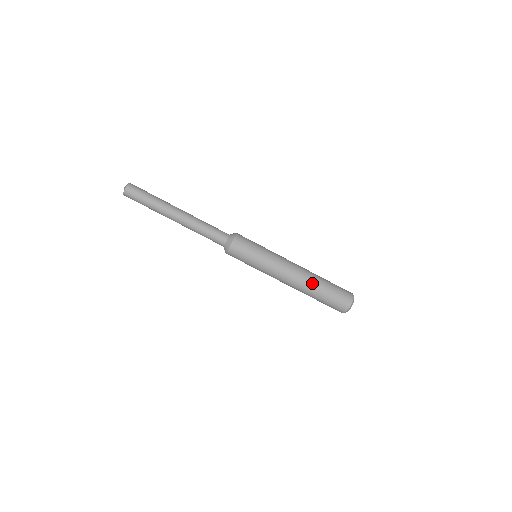
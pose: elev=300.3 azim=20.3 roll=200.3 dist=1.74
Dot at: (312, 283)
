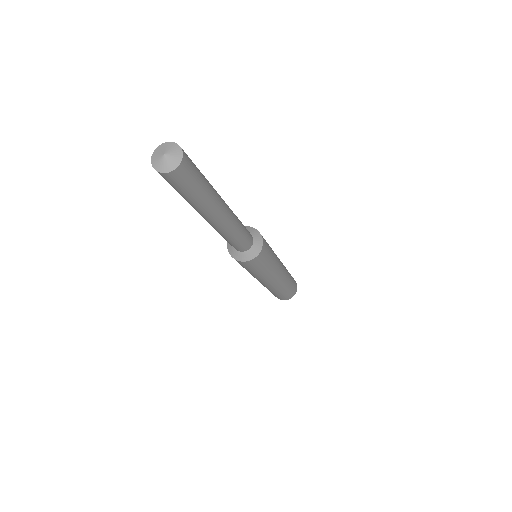
Dot at: (283, 287)
